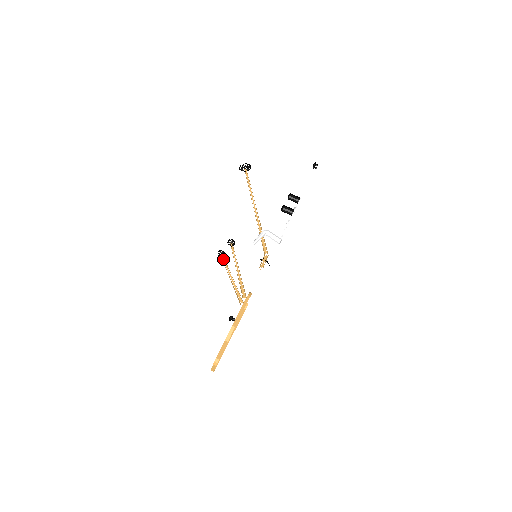
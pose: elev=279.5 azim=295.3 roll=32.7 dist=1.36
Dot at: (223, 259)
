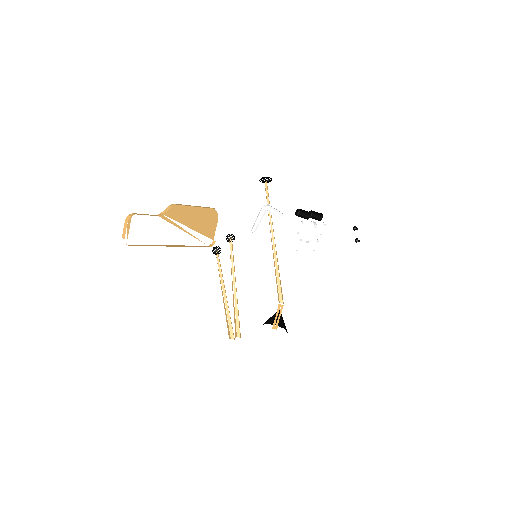
Dot at: (217, 258)
